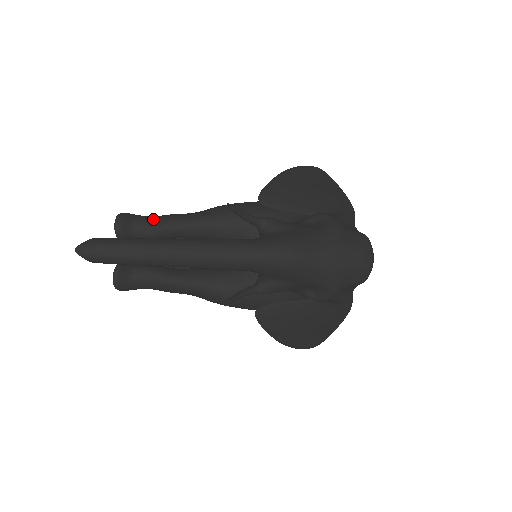
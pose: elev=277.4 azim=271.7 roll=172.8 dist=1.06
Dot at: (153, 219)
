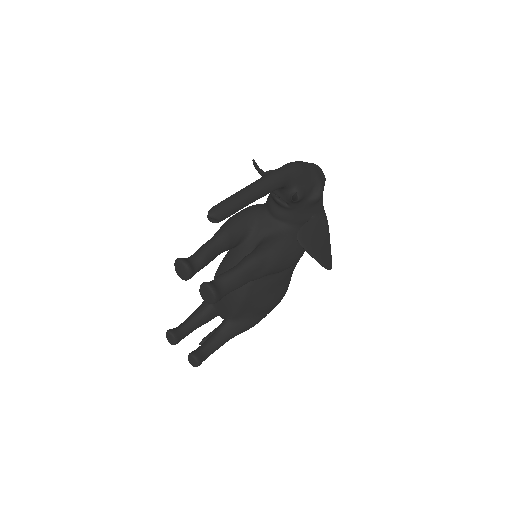
Dot at: (196, 252)
